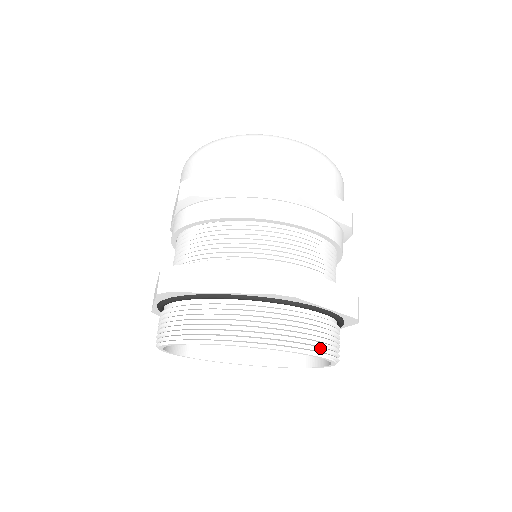
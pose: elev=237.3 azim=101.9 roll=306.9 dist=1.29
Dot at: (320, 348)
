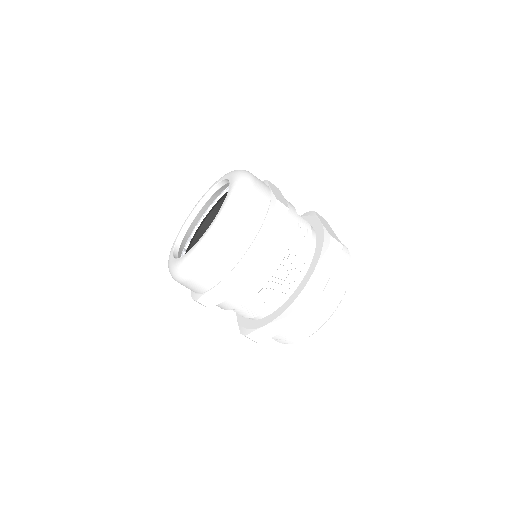
Dot at: (340, 297)
